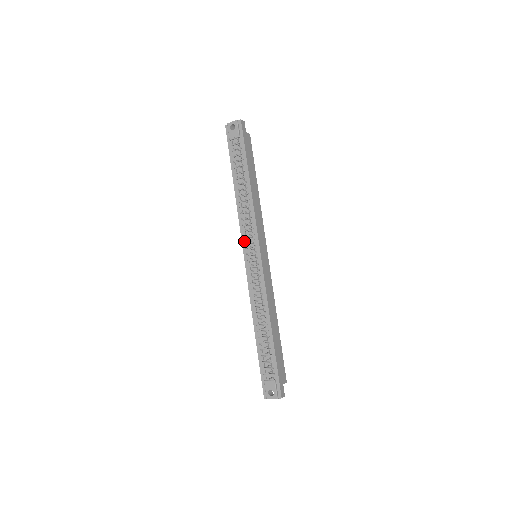
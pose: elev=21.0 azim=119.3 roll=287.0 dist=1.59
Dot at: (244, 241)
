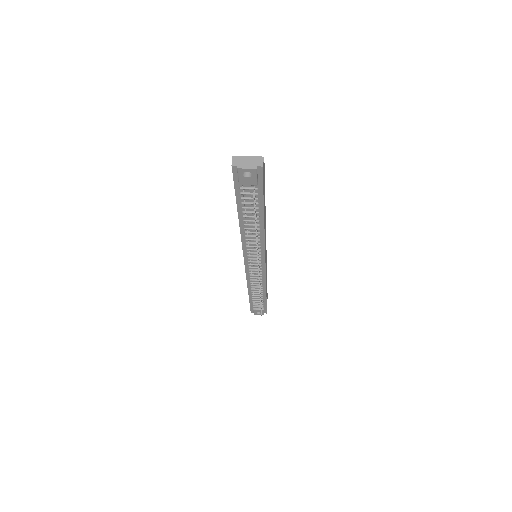
Dot at: (246, 255)
